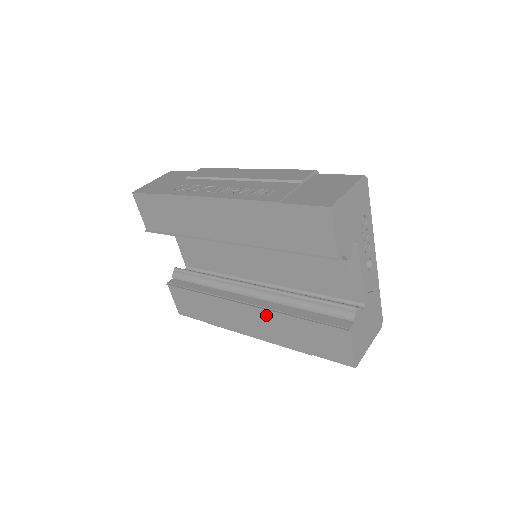
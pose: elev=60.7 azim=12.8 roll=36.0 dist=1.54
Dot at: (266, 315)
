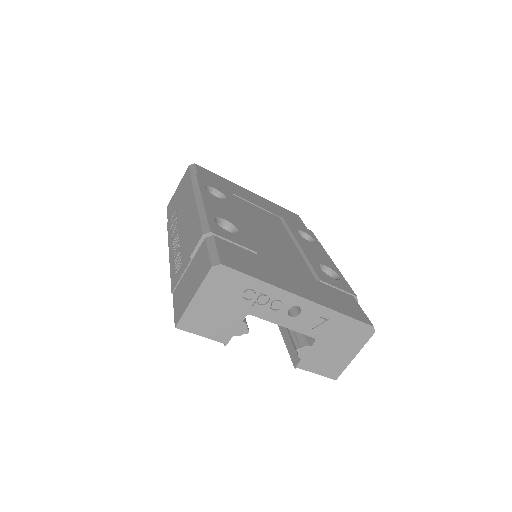
Dot at: occluded
